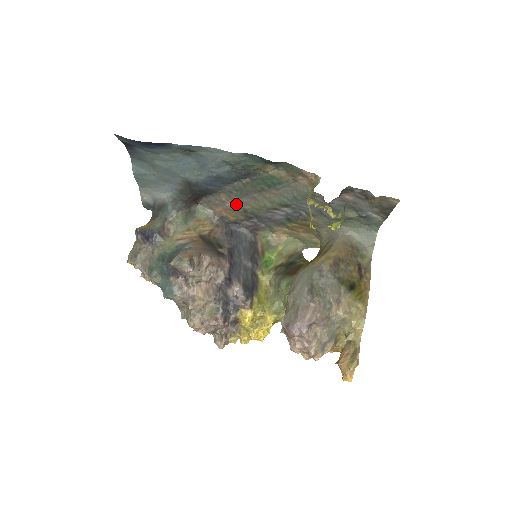
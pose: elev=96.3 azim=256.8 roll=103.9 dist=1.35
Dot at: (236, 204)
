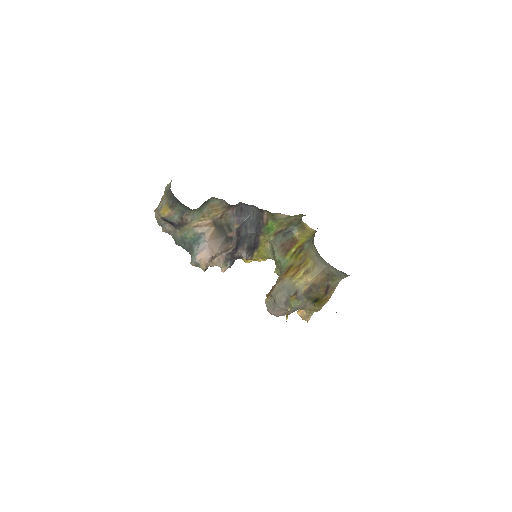
Dot at: occluded
